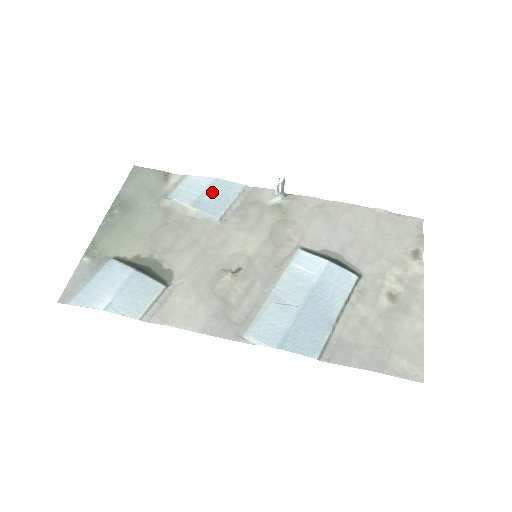
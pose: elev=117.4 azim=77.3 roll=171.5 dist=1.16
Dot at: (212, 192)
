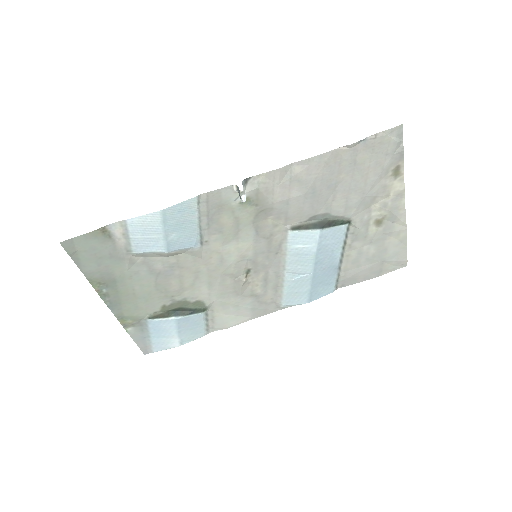
Dot at: (172, 227)
